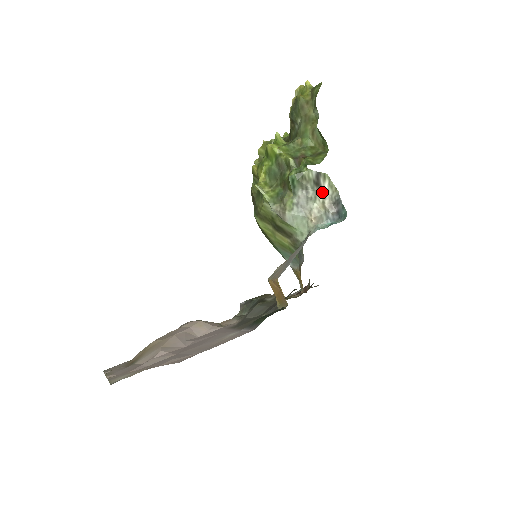
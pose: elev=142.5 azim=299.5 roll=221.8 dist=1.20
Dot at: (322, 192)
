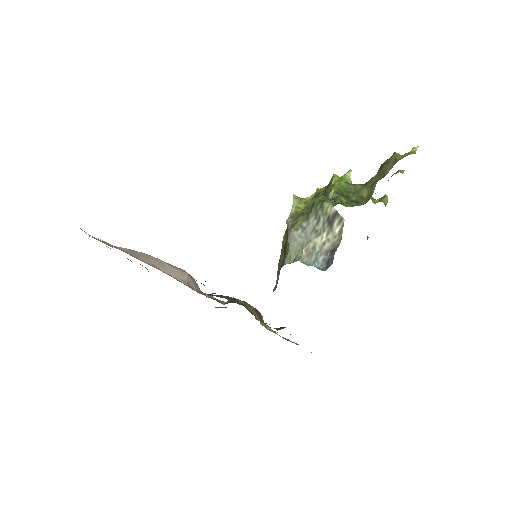
Dot at: (330, 233)
